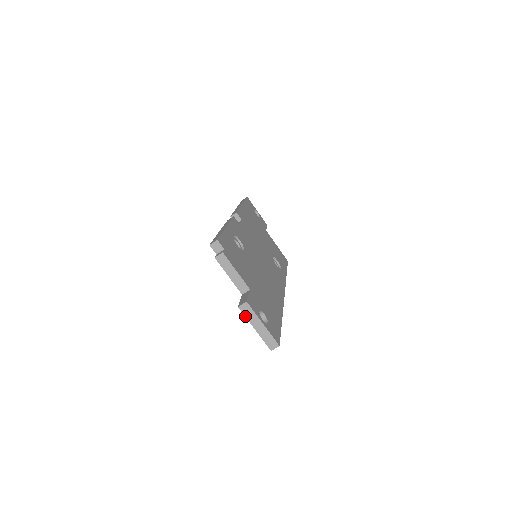
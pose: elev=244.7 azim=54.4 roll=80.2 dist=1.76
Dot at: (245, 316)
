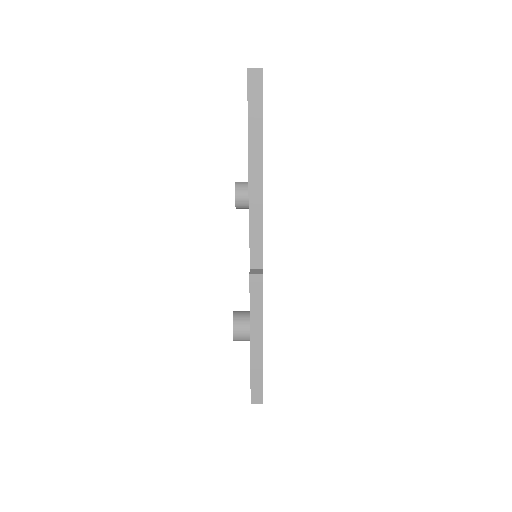
Dot at: occluded
